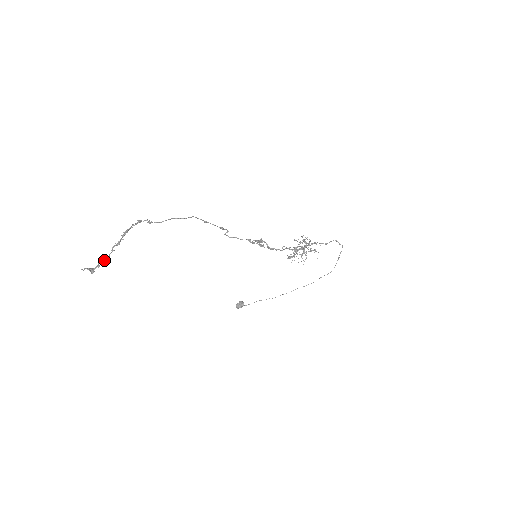
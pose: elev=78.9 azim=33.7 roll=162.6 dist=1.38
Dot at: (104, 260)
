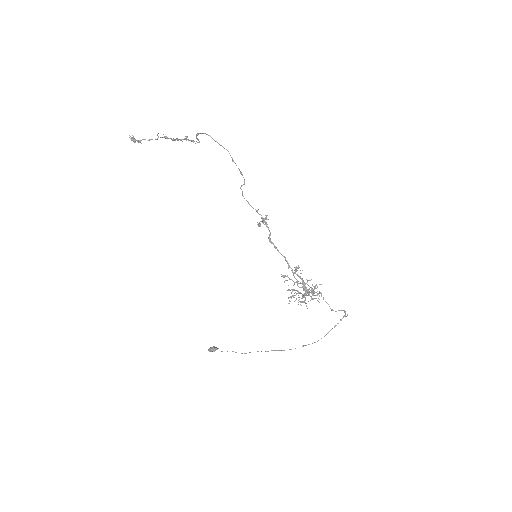
Dot at: occluded
